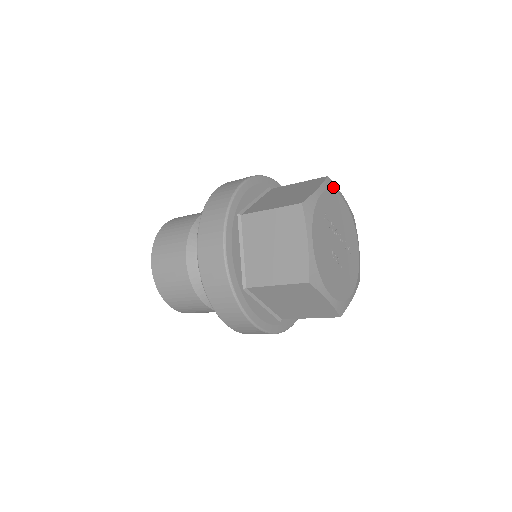
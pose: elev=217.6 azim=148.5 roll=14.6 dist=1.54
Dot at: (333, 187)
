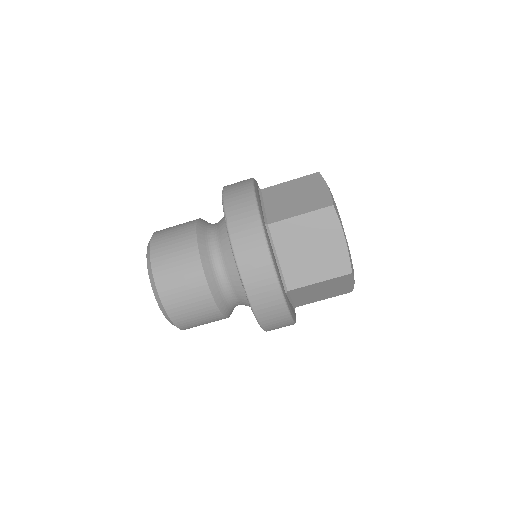
Dot at: occluded
